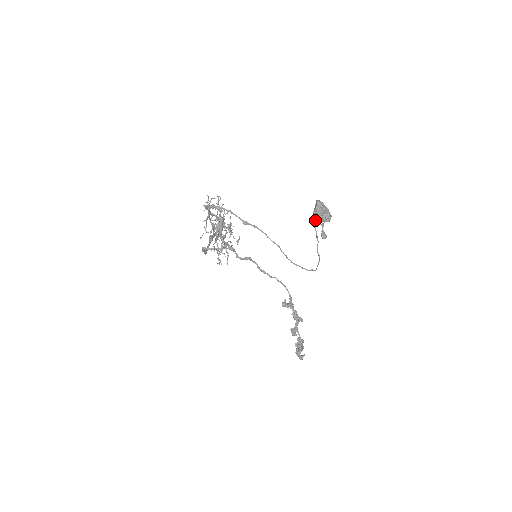
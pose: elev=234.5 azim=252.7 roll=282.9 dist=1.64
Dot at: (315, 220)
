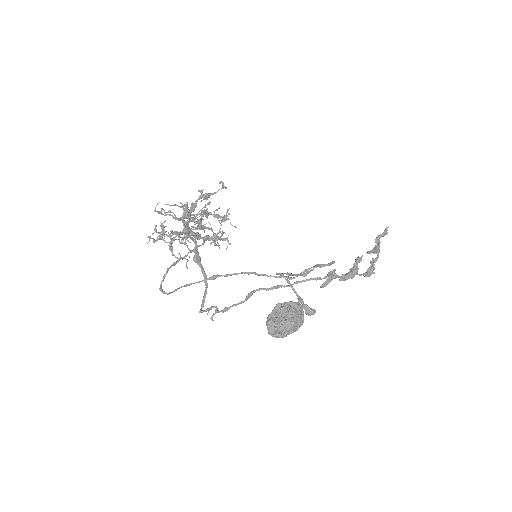
Dot at: occluded
